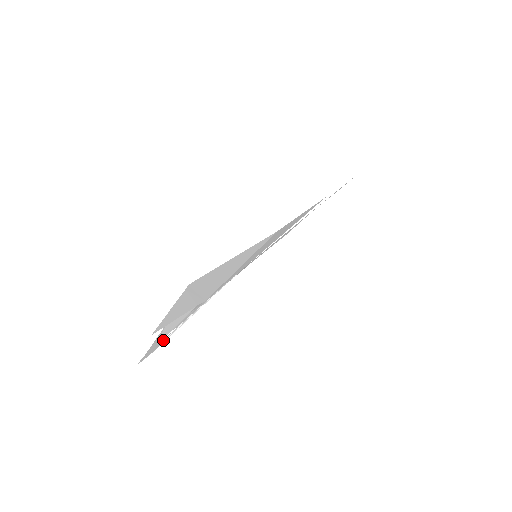
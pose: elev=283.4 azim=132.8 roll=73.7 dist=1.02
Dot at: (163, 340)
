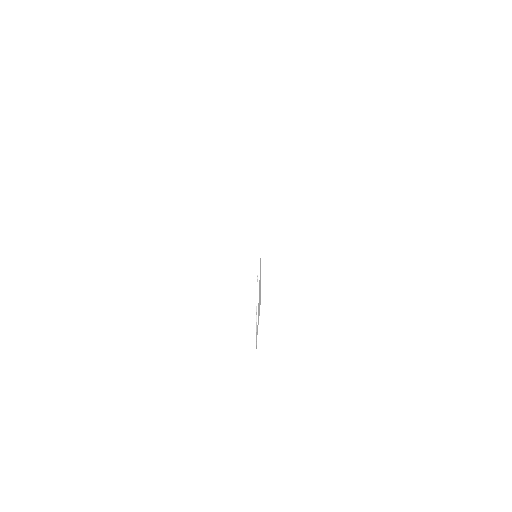
Dot at: occluded
